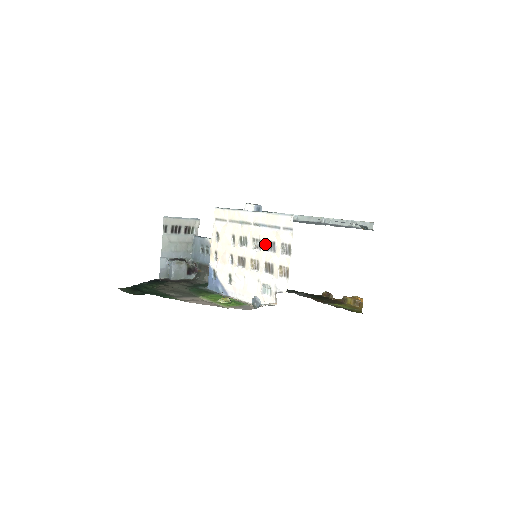
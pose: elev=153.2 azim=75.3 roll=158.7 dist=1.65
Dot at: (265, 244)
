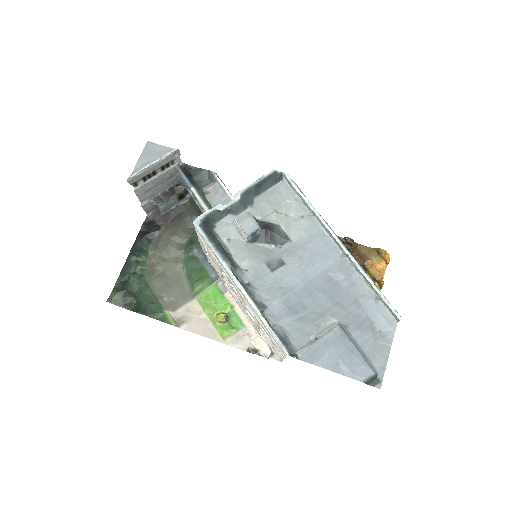
Dot at: (258, 322)
